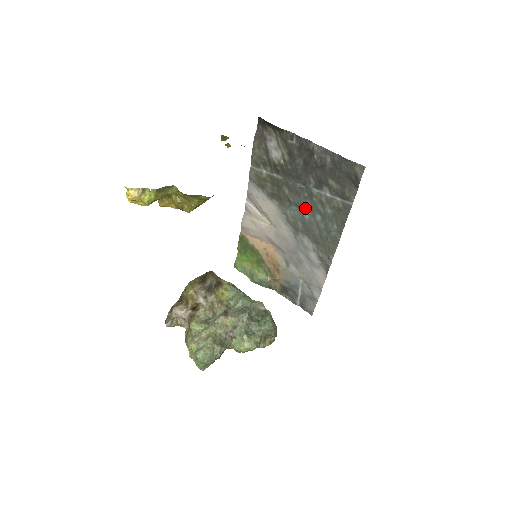
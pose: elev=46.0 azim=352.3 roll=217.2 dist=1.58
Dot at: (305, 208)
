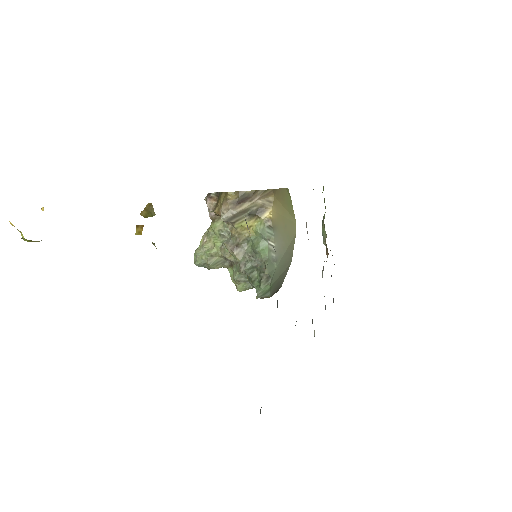
Dot at: occluded
